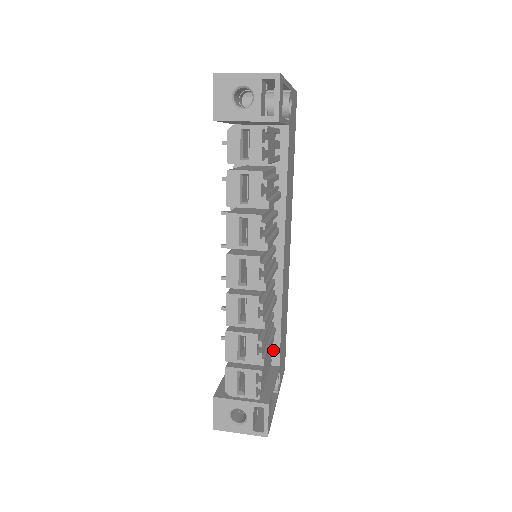
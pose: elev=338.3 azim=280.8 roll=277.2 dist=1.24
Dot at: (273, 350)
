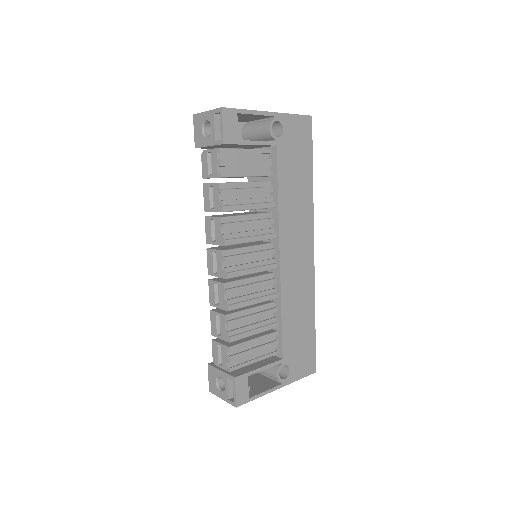
Dot at: (278, 343)
